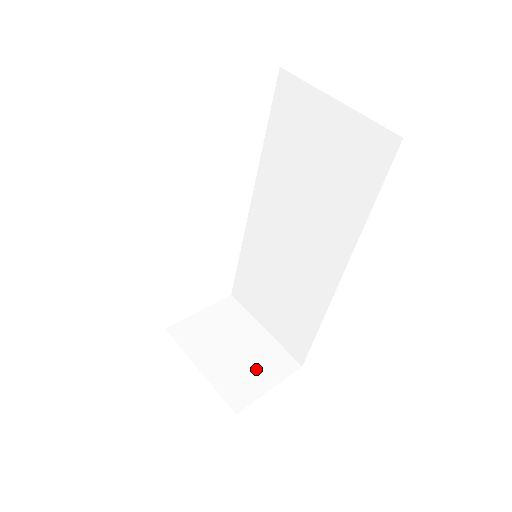
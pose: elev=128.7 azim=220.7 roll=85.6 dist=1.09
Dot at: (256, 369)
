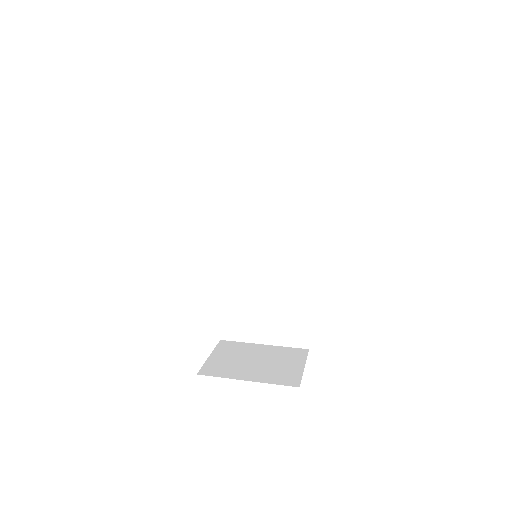
Dot at: (284, 363)
